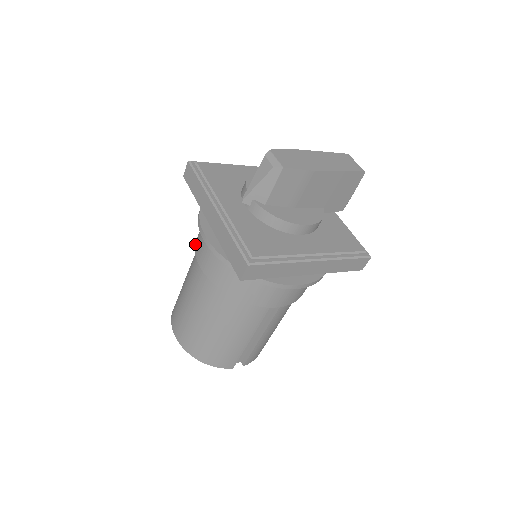
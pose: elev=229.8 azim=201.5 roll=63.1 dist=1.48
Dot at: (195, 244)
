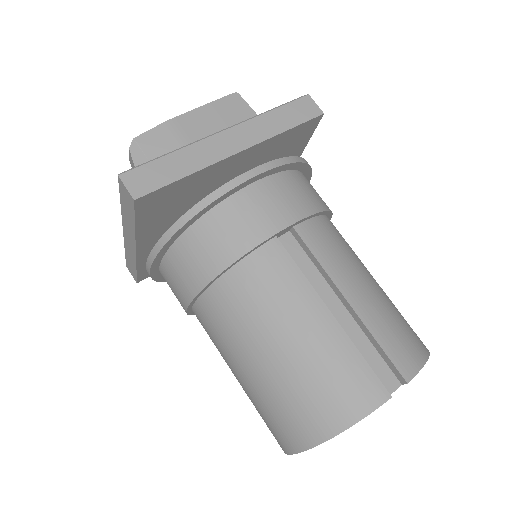
Dot at: occluded
